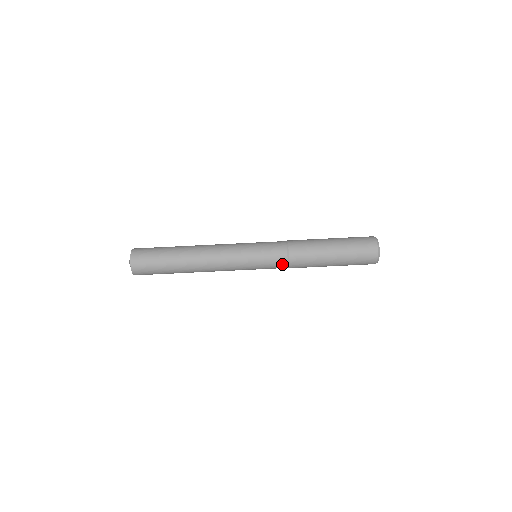
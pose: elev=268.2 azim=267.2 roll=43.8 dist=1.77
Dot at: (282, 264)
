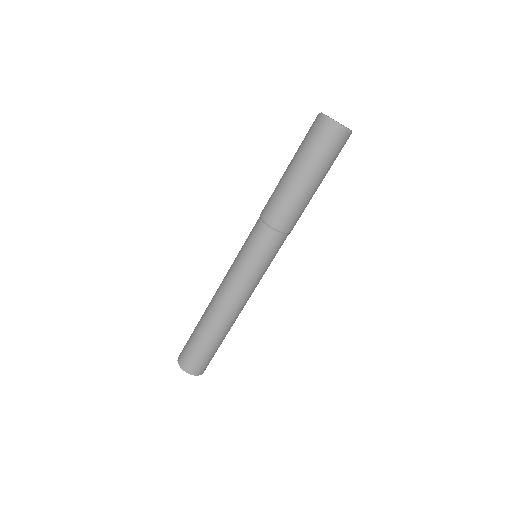
Dot at: (268, 234)
